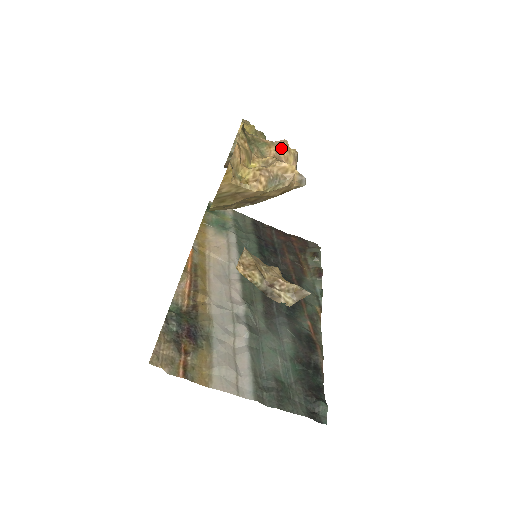
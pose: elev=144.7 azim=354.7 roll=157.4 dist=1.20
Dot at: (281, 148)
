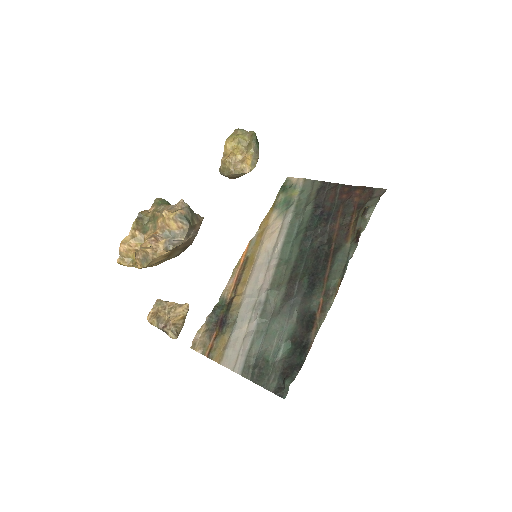
Dot at: (164, 218)
